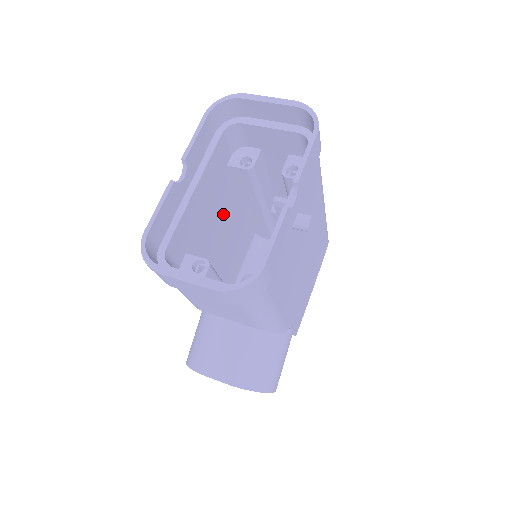
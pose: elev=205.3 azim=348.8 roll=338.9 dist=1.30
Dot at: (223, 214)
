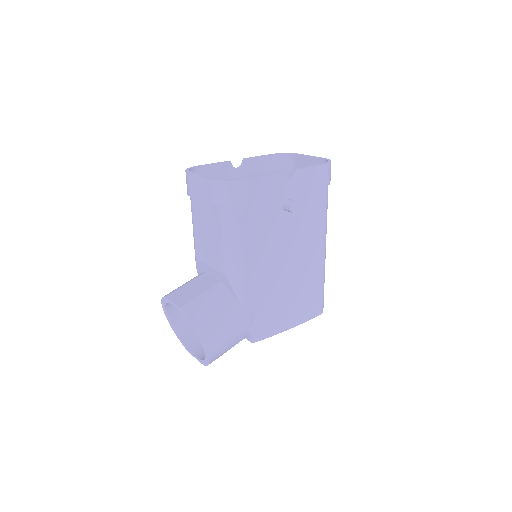
Dot at: occluded
